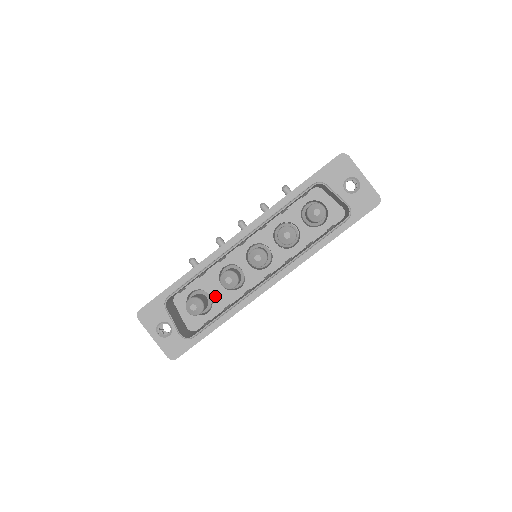
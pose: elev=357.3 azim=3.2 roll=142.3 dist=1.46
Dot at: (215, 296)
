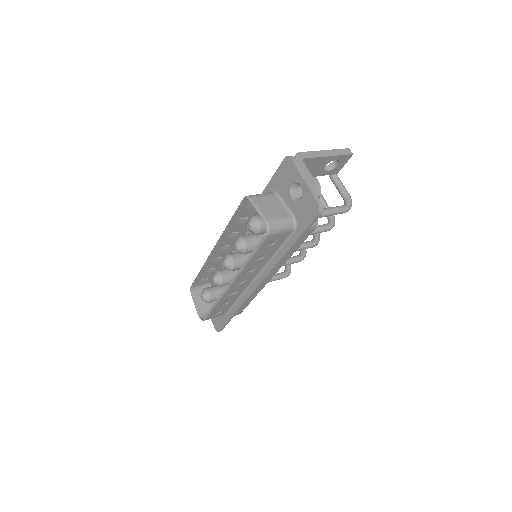
Dot at: occluded
